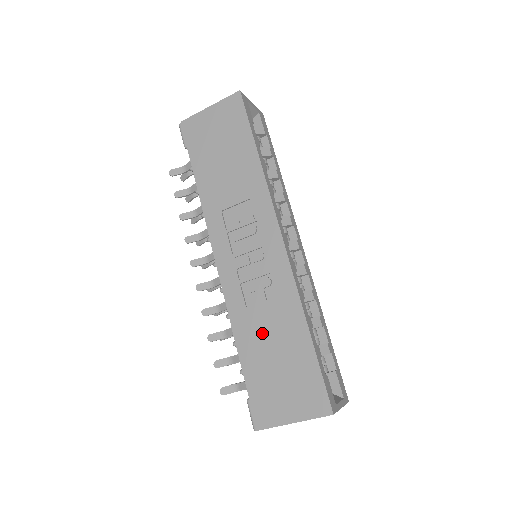
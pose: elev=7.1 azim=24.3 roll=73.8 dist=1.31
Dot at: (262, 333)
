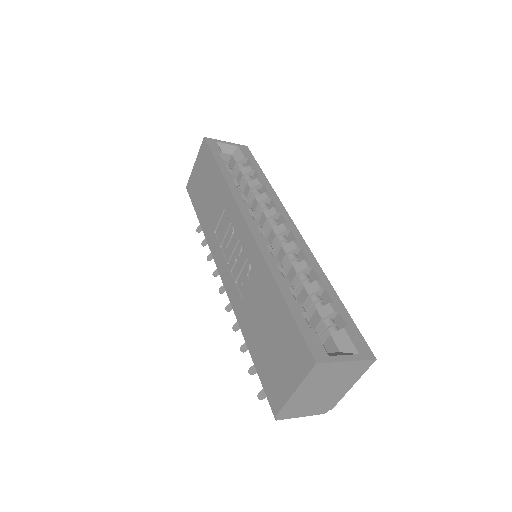
Dot at: (255, 316)
